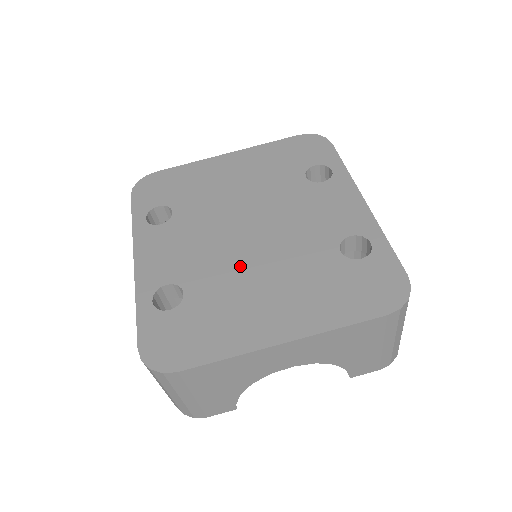
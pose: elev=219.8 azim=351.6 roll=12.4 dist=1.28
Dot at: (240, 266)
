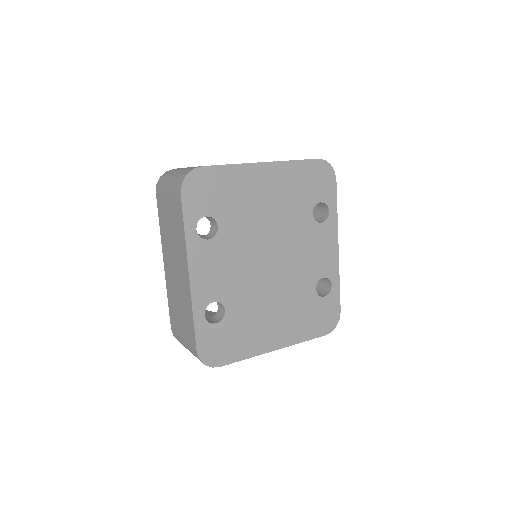
Dot at: (261, 292)
